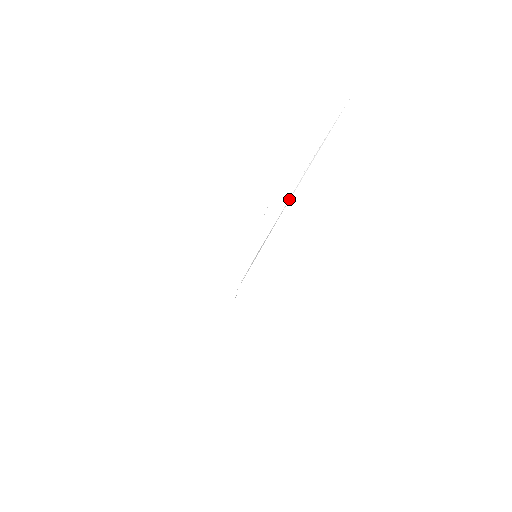
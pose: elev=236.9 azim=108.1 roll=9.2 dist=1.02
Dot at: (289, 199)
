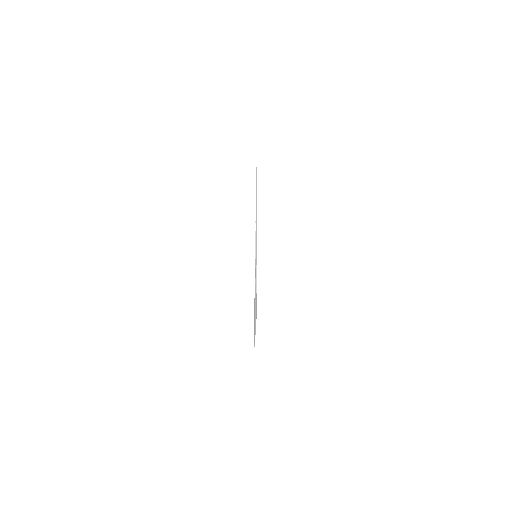
Dot at: (256, 203)
